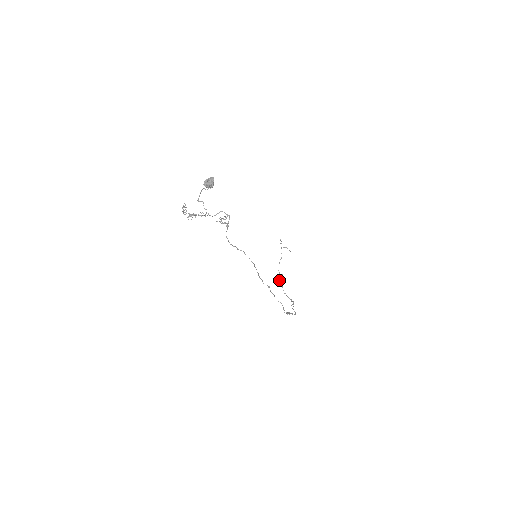
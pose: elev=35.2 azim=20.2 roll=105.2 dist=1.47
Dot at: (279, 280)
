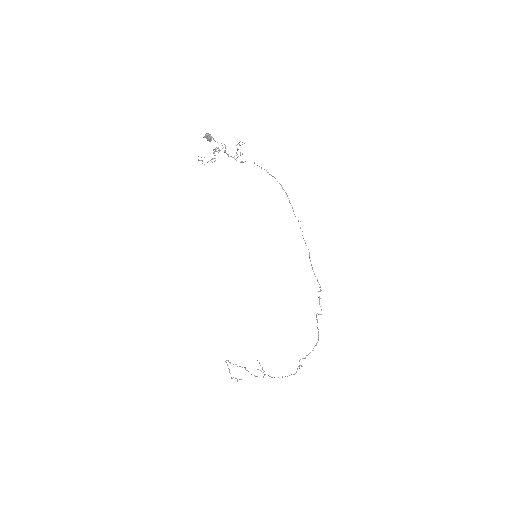
Dot at: (265, 374)
